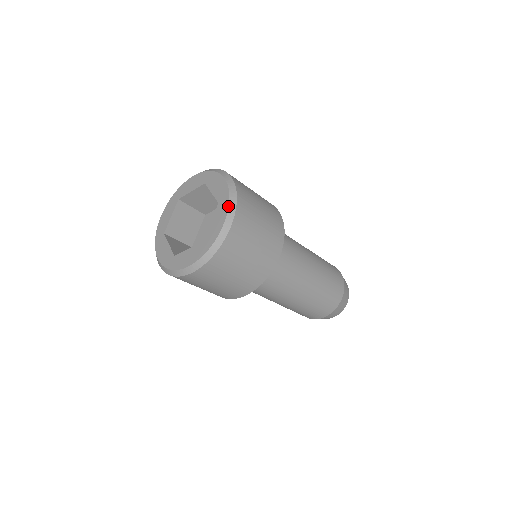
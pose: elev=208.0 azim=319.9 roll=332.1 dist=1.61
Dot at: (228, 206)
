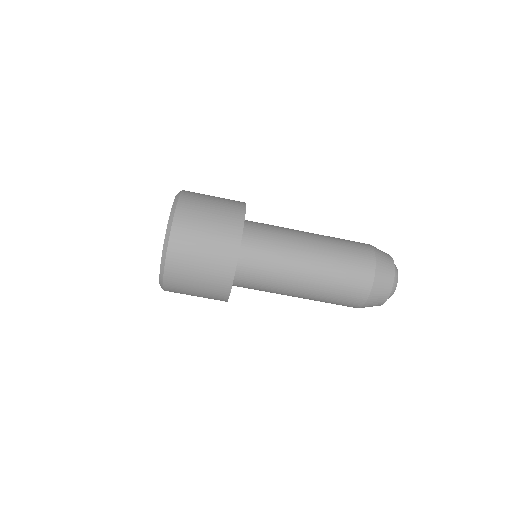
Dot at: occluded
